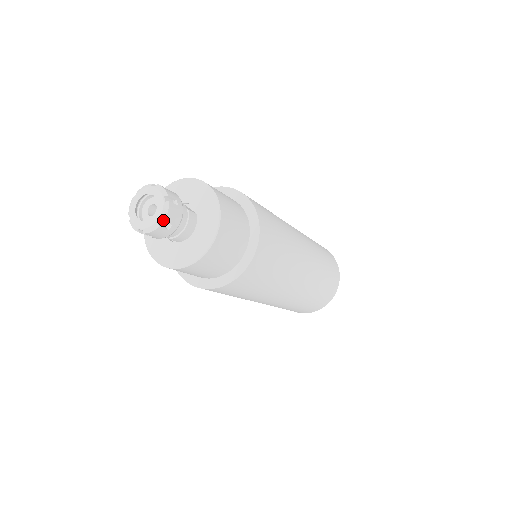
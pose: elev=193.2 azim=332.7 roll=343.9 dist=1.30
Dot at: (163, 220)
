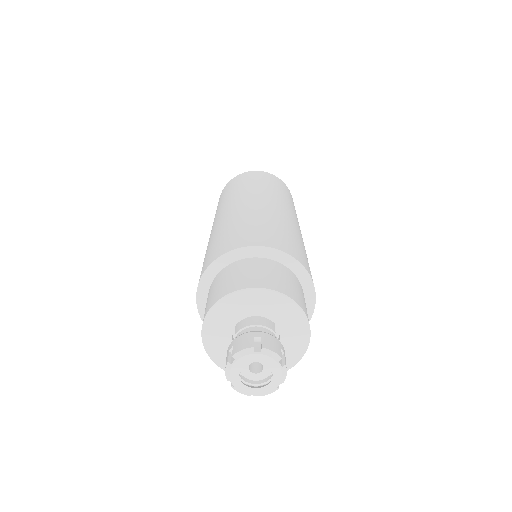
Dot at: occluded
